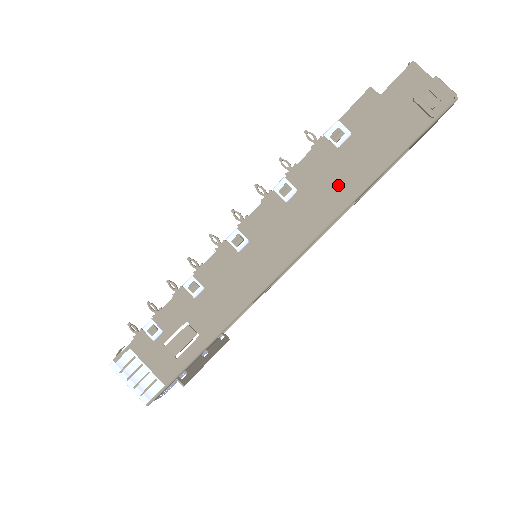
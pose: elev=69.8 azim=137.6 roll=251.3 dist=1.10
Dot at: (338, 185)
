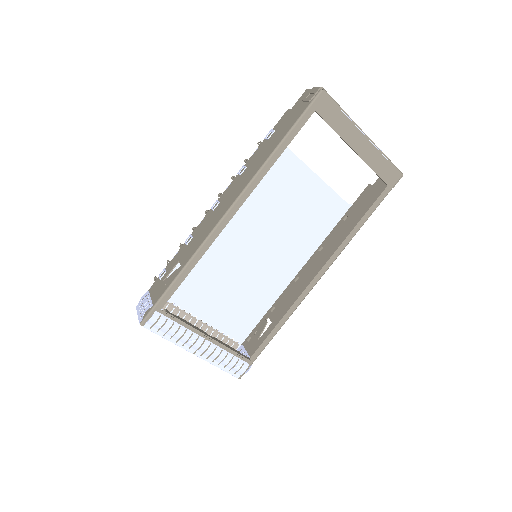
Dot at: (265, 154)
